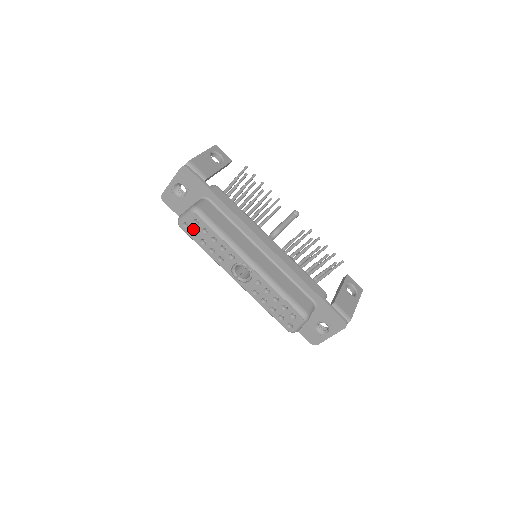
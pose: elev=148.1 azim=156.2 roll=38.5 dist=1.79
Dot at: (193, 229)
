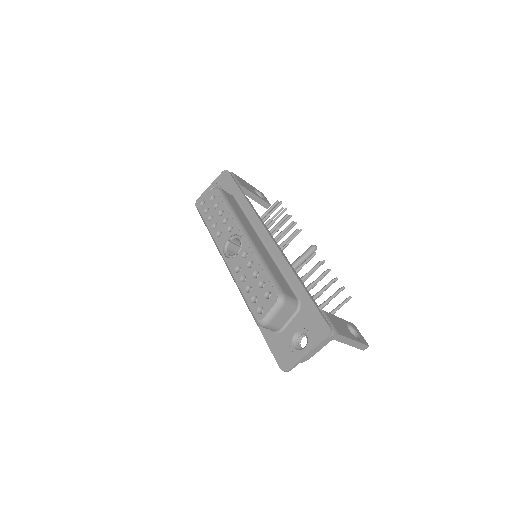
Dot at: (207, 206)
